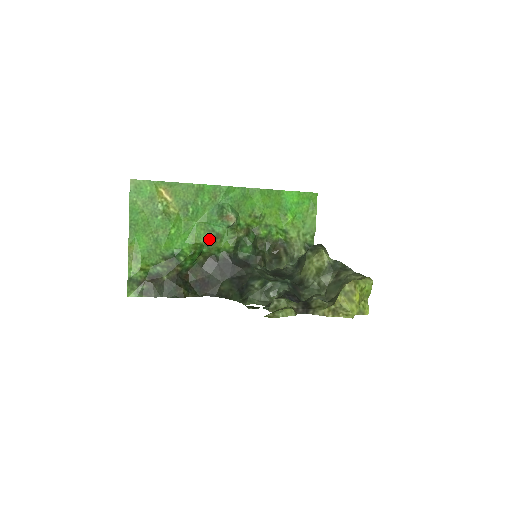
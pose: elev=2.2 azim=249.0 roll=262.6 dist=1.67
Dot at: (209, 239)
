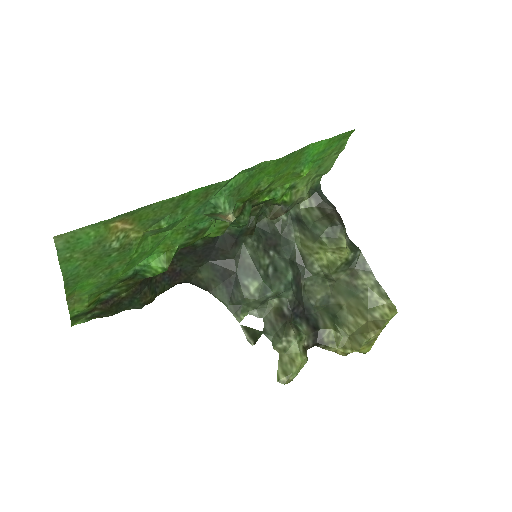
Dot at: (188, 239)
